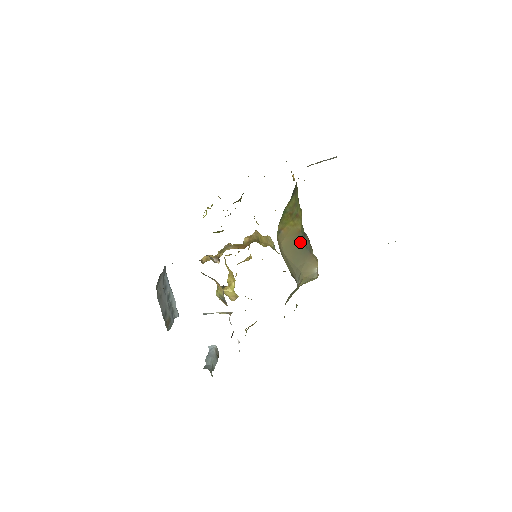
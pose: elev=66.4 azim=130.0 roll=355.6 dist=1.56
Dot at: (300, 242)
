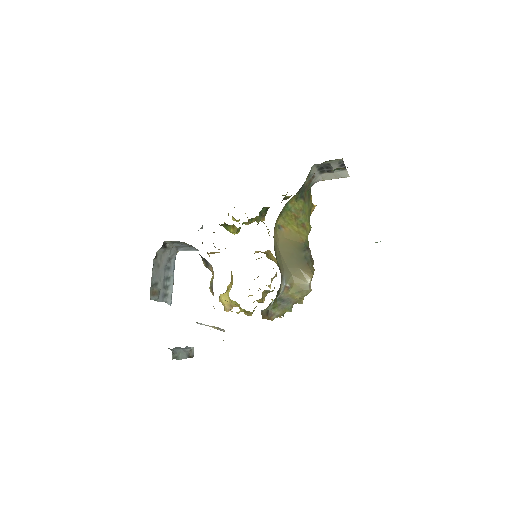
Dot at: (300, 250)
